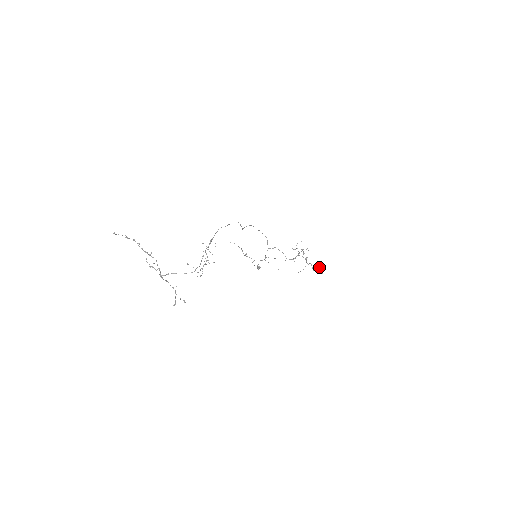
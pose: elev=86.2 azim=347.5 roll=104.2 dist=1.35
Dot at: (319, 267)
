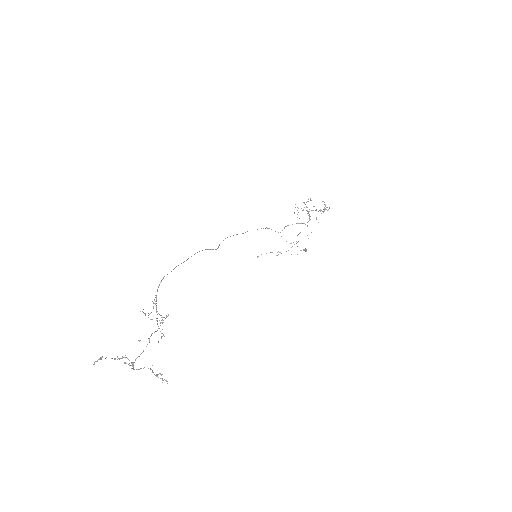
Dot at: occluded
